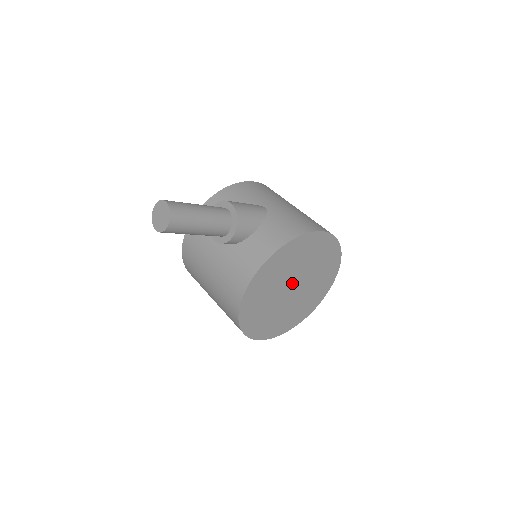
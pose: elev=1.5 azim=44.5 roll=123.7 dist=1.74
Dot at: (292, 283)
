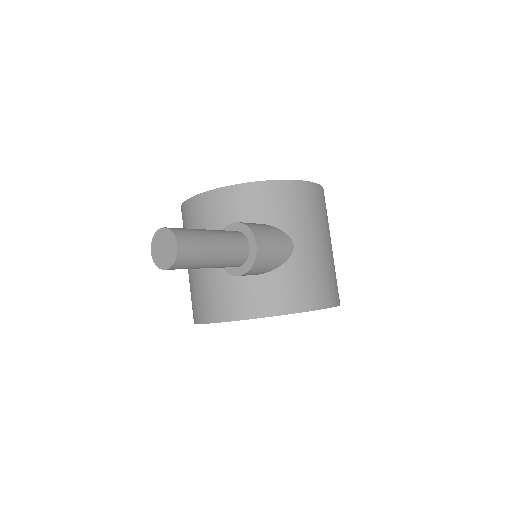
Dot at: occluded
